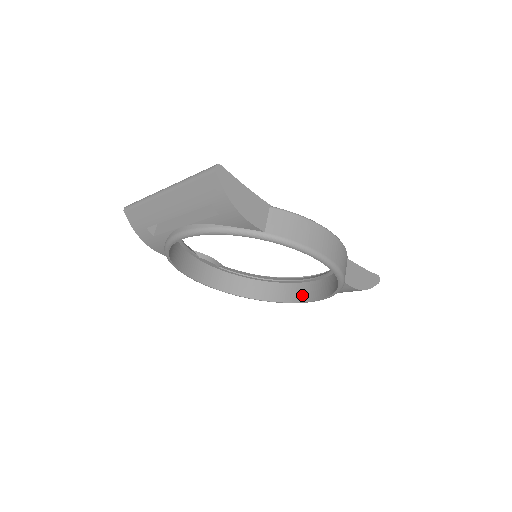
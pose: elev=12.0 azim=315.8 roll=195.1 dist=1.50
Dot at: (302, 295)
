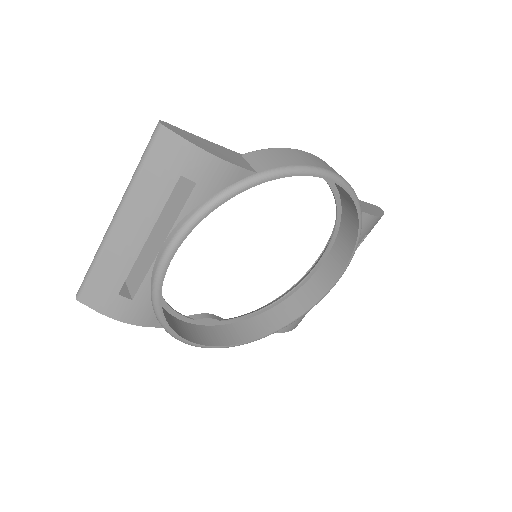
Dot at: (325, 282)
